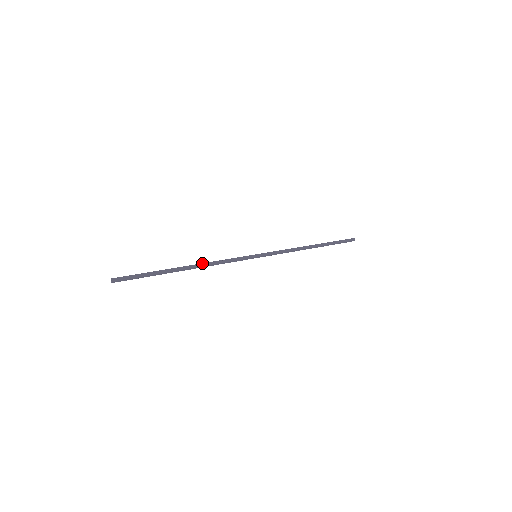
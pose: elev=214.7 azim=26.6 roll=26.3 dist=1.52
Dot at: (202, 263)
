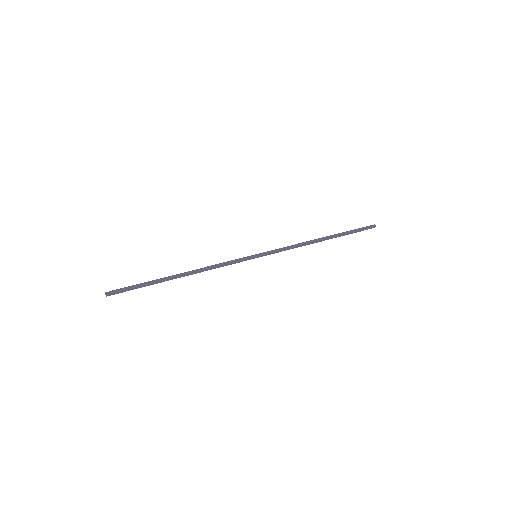
Dot at: (196, 269)
